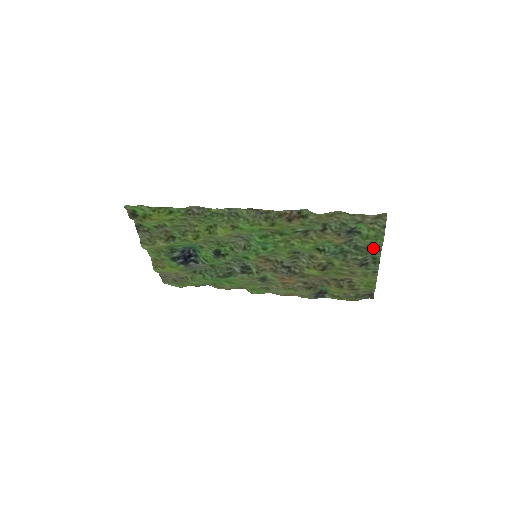
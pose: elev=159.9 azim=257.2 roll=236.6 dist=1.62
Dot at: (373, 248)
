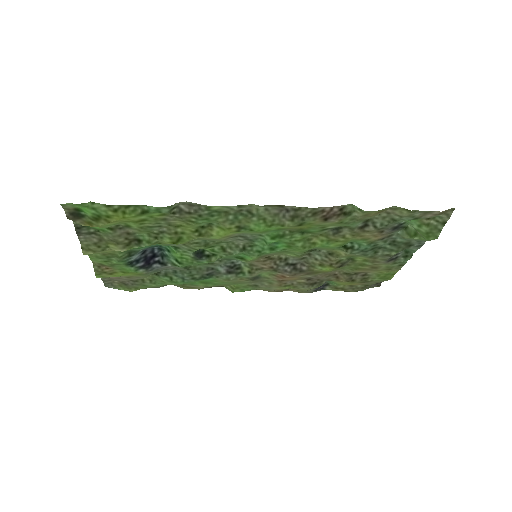
Dot at: (414, 243)
